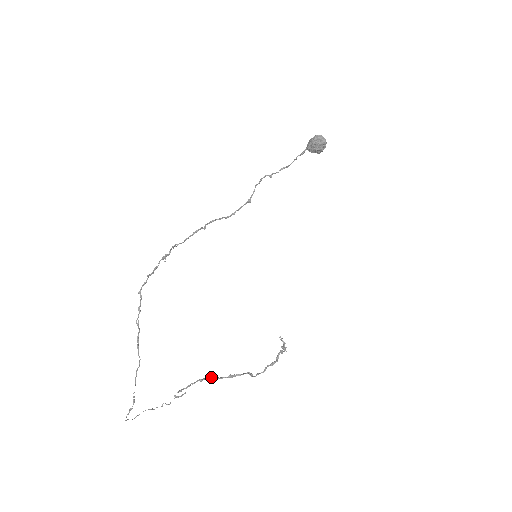
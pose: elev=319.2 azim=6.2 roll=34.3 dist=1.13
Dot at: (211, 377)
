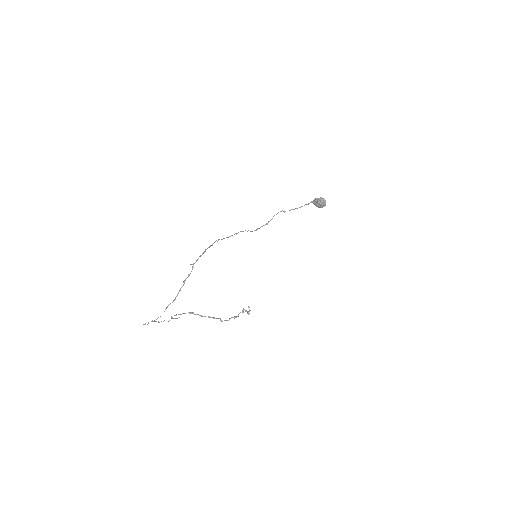
Dot at: occluded
